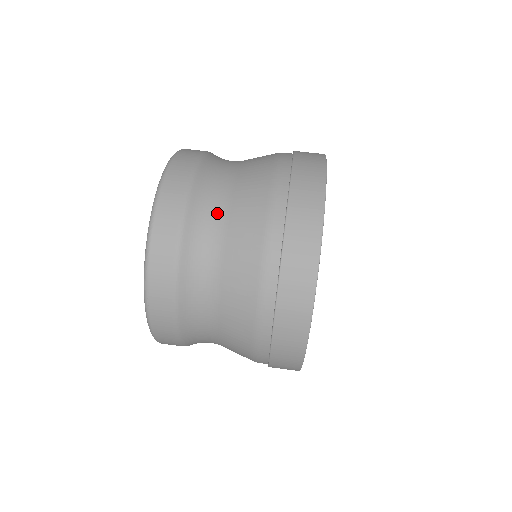
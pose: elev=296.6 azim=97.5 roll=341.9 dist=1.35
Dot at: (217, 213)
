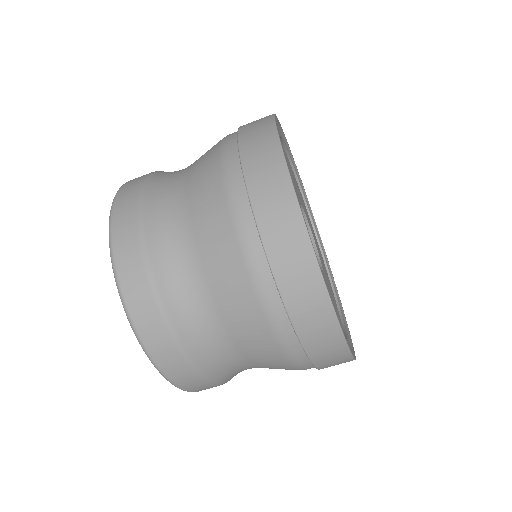
Dot at: (179, 233)
